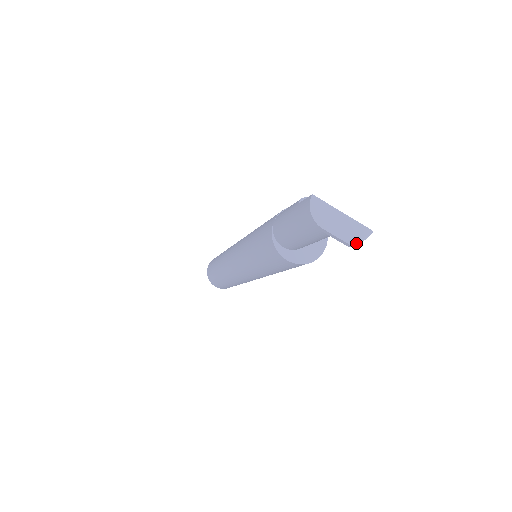
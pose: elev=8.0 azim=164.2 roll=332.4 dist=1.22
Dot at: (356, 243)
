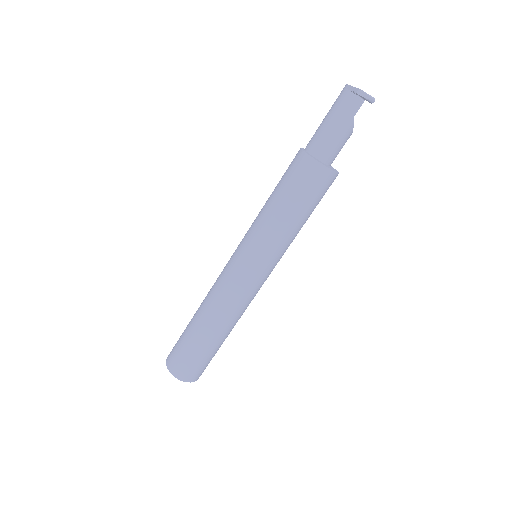
Dot at: (362, 90)
